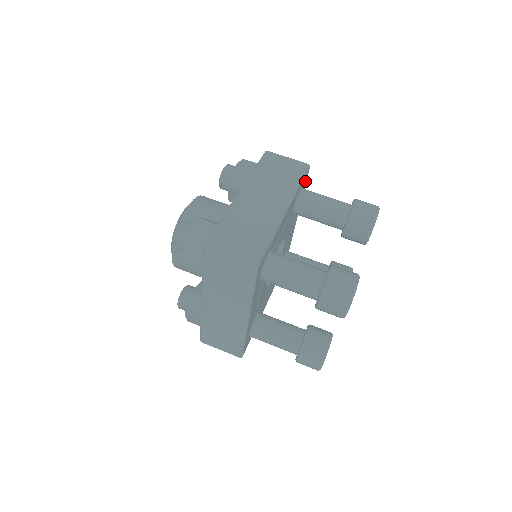
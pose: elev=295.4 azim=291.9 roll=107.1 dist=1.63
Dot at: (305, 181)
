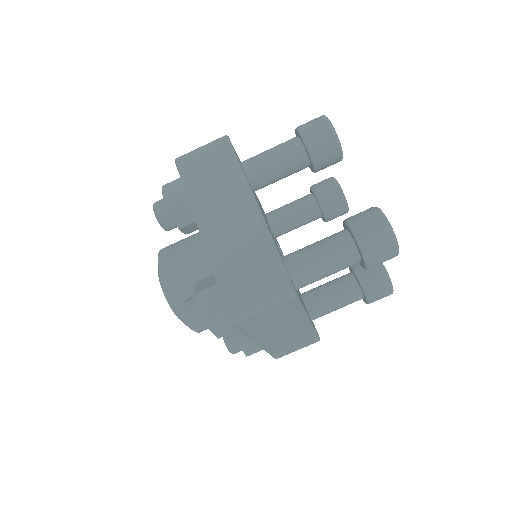
Dot at: occluded
